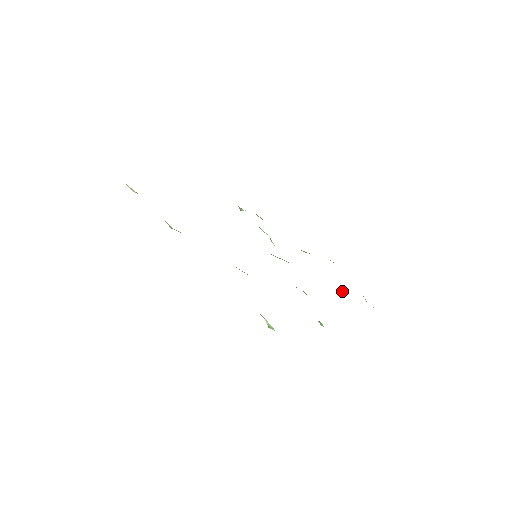
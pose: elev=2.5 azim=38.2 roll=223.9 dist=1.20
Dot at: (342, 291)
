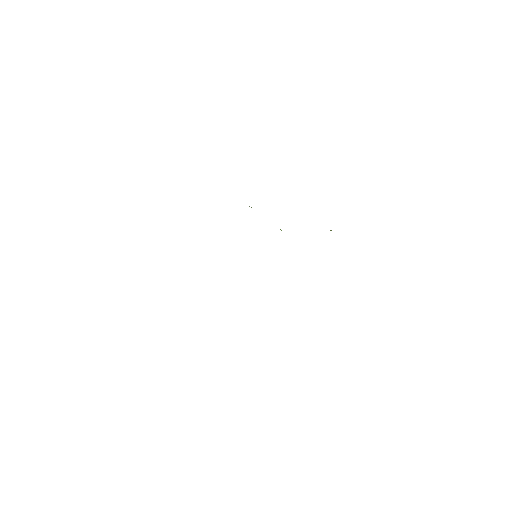
Dot at: occluded
